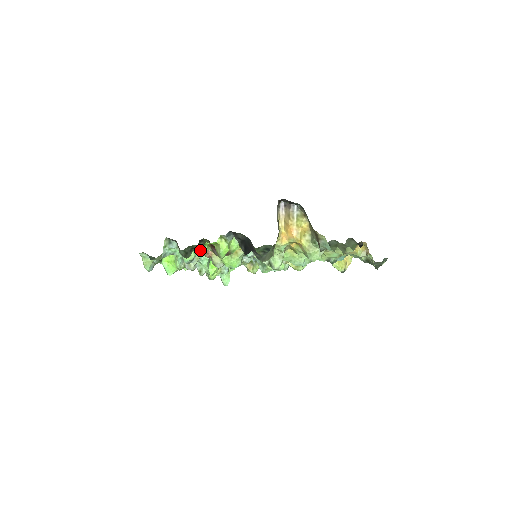
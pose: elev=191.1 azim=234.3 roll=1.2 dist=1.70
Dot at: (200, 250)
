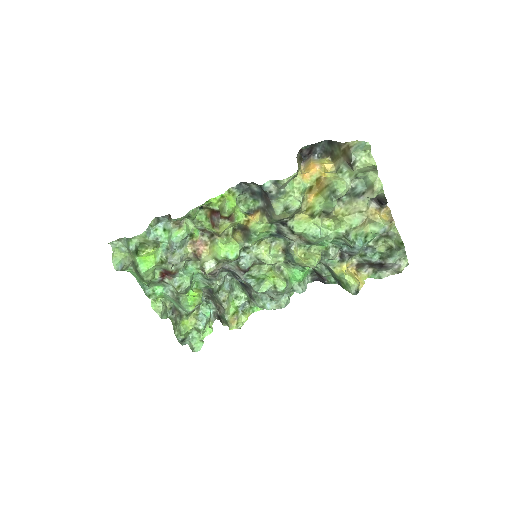
Dot at: (190, 243)
